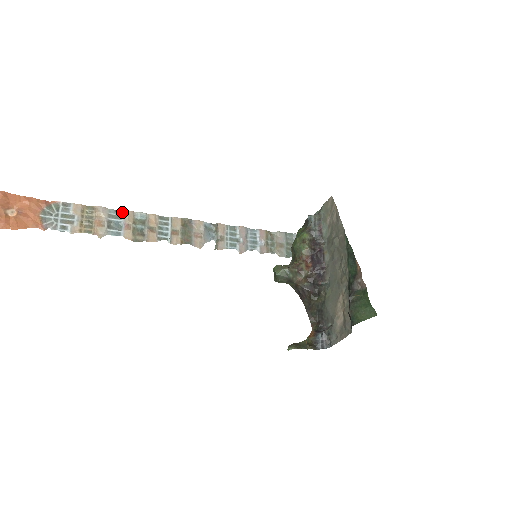
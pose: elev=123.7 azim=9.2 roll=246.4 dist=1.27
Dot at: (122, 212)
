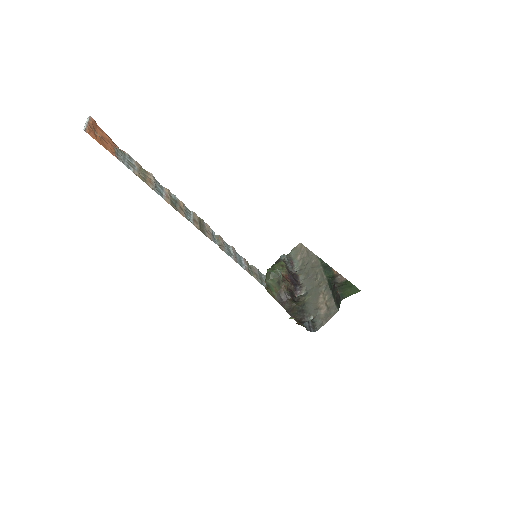
Dot at: (163, 187)
